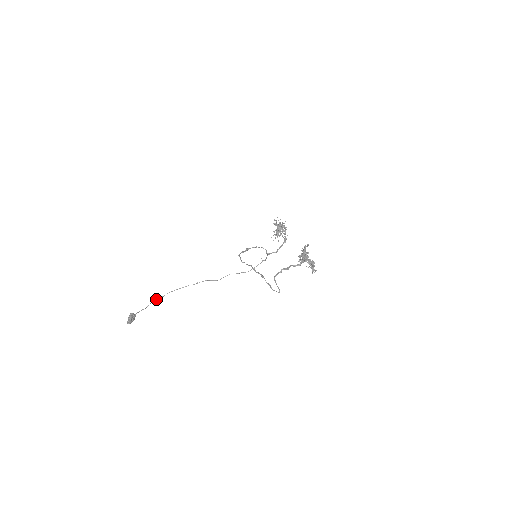
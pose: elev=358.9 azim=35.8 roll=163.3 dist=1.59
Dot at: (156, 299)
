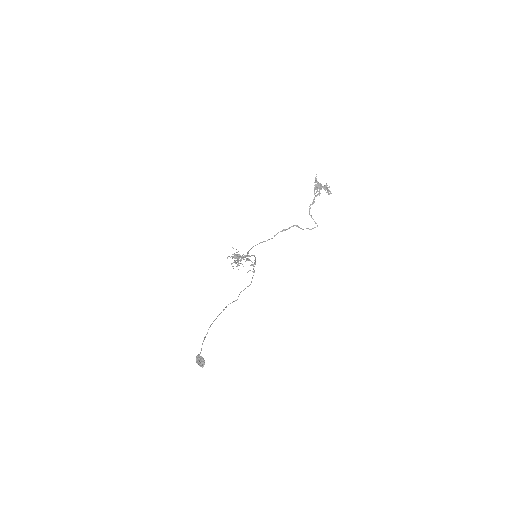
Dot at: occluded
